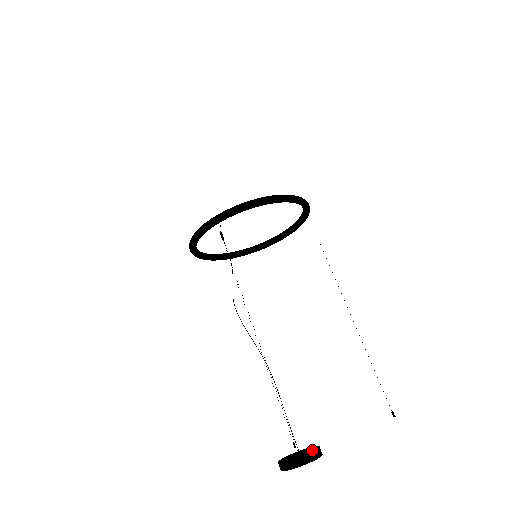
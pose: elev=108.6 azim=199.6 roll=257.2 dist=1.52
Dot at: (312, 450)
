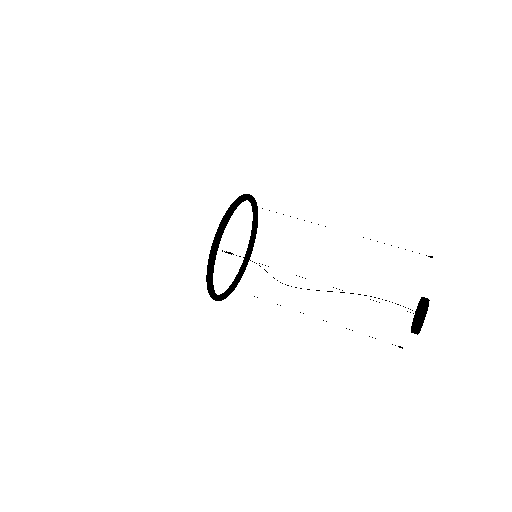
Dot at: (421, 301)
